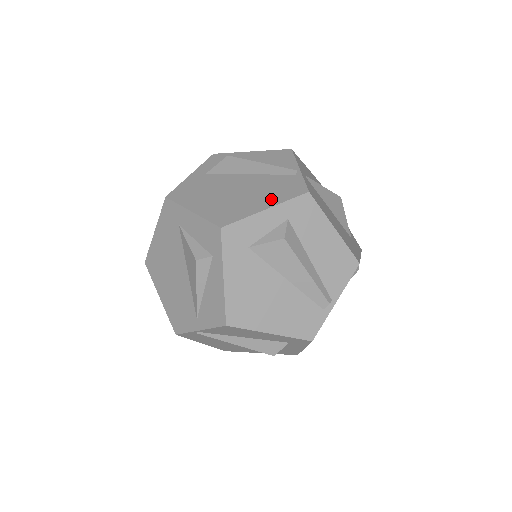
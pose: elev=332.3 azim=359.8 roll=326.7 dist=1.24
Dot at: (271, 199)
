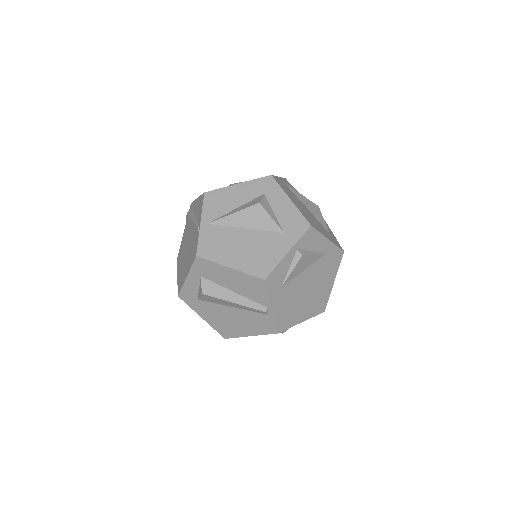
Dot at: (189, 265)
